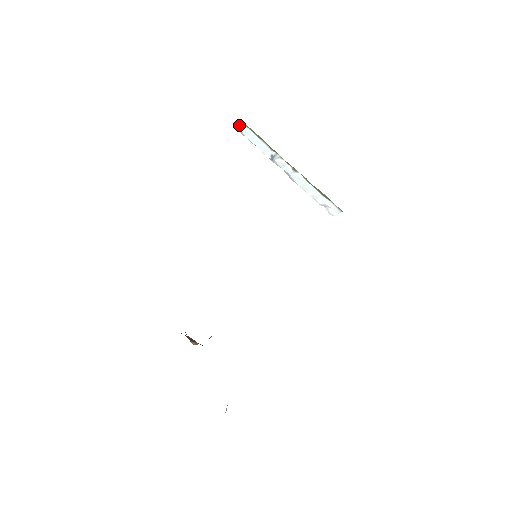
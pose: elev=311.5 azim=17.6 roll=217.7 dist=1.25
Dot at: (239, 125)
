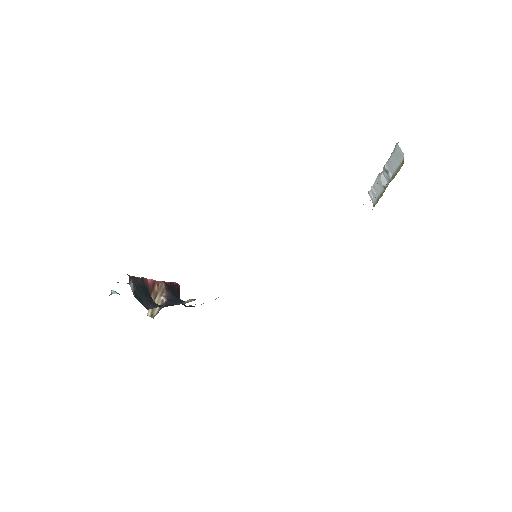
Dot at: (401, 153)
